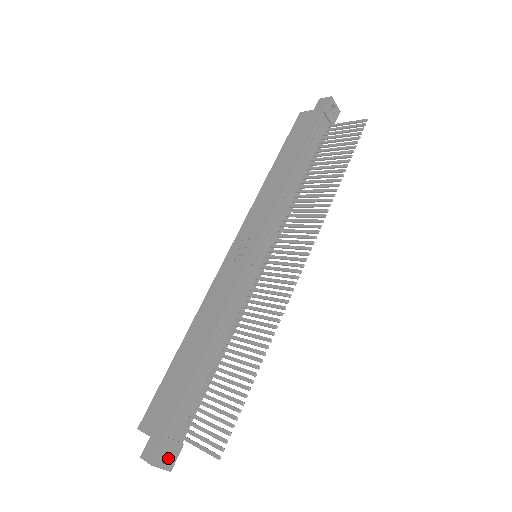
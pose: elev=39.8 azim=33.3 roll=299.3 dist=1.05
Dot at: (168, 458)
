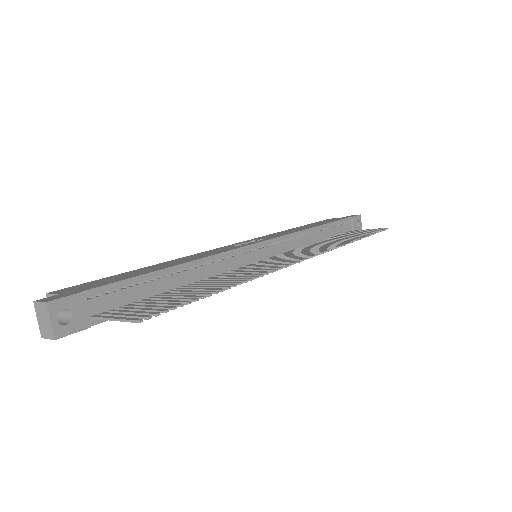
Dot at: (64, 324)
